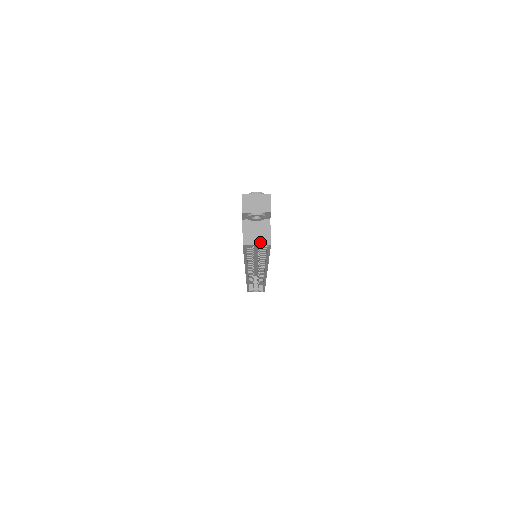
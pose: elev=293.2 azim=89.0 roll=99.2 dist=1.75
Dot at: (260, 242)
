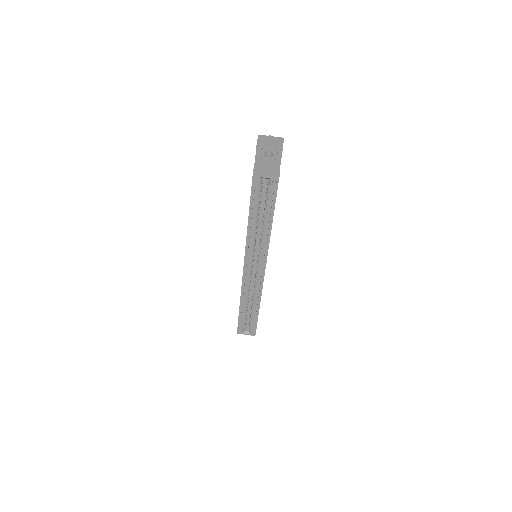
Dot at: (269, 174)
